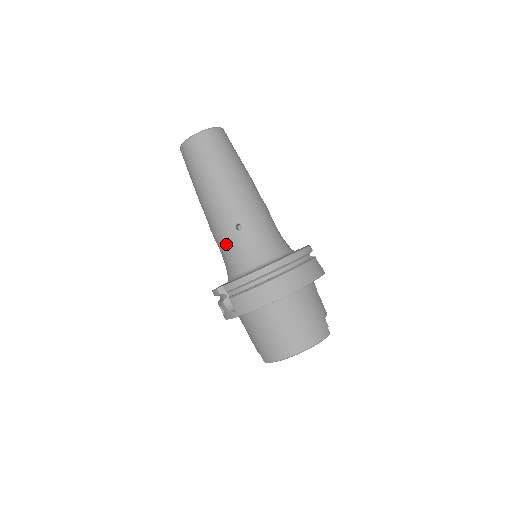
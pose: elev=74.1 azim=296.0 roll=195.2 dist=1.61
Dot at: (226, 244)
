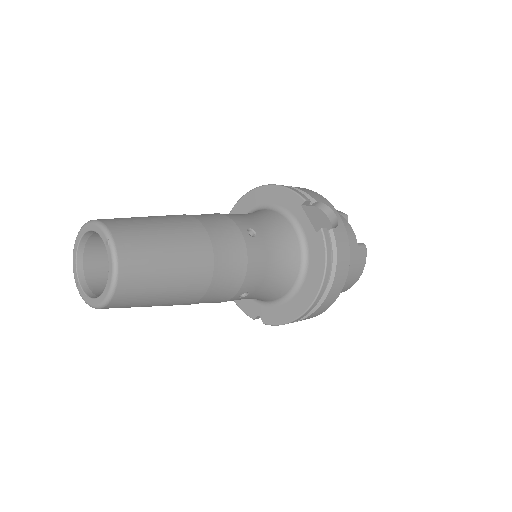
Dot at: occluded
